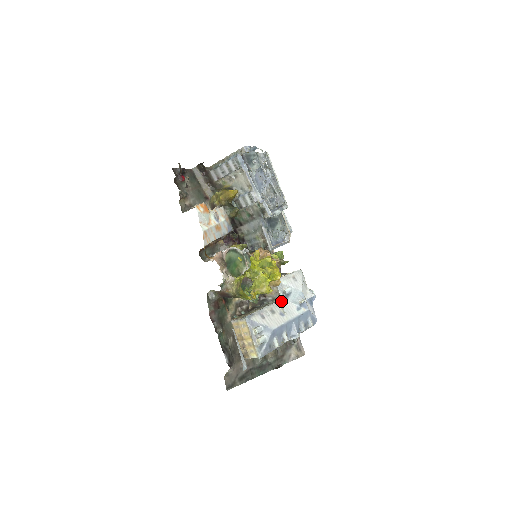
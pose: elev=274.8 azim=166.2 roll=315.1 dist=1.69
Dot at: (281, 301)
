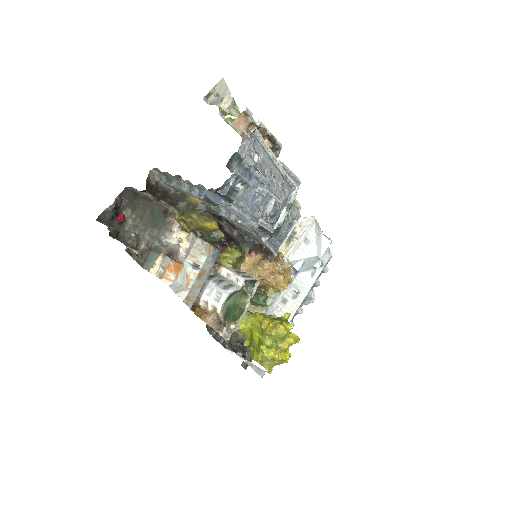
Dot at: (292, 278)
